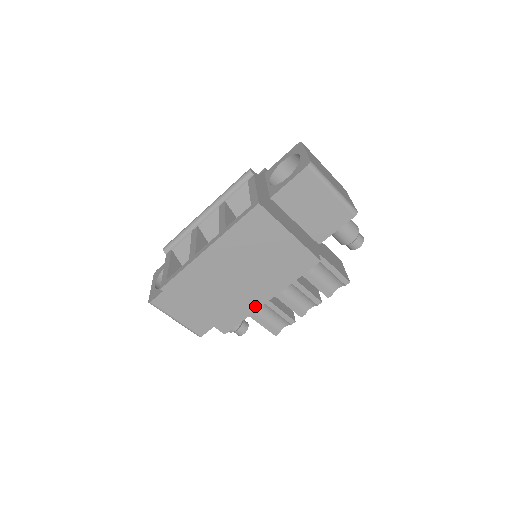
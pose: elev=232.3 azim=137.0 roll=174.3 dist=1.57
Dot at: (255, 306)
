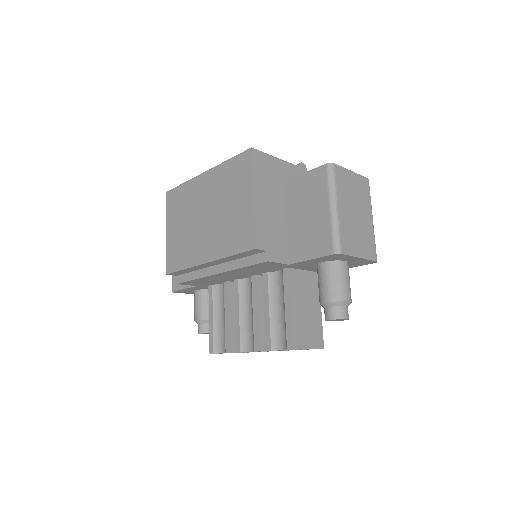
Dot at: (195, 261)
